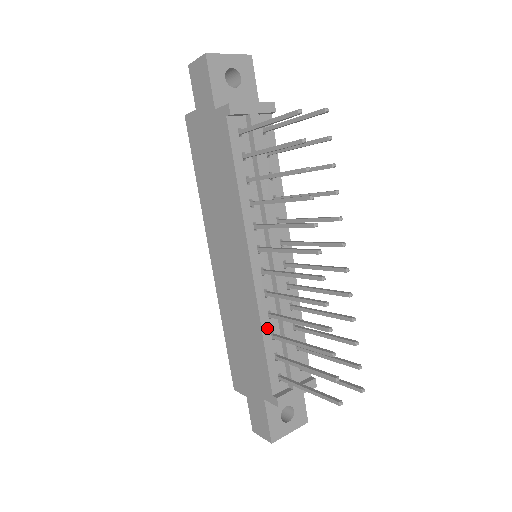
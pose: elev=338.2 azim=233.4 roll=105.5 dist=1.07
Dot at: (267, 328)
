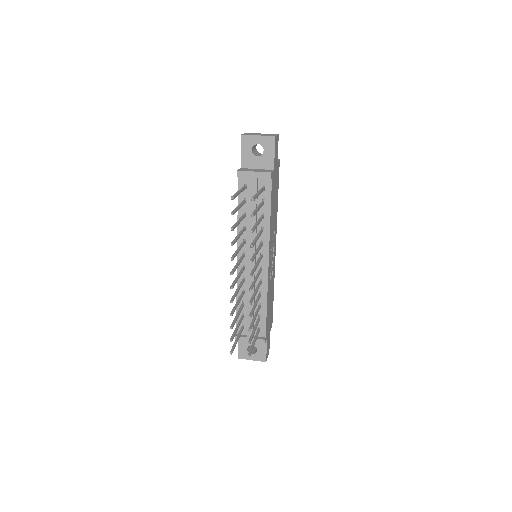
Dot at: occluded
